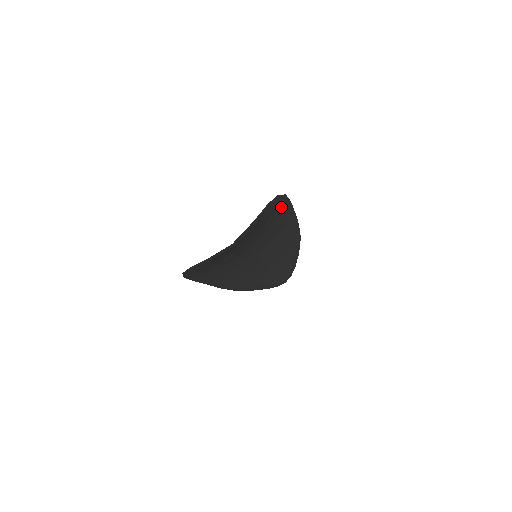
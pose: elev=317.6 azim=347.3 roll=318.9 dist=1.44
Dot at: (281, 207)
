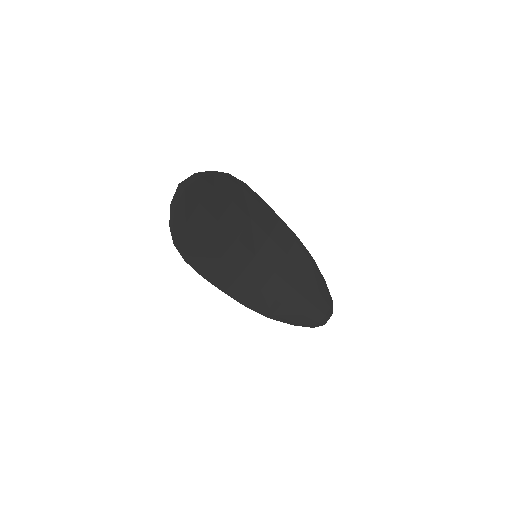
Dot at: (248, 196)
